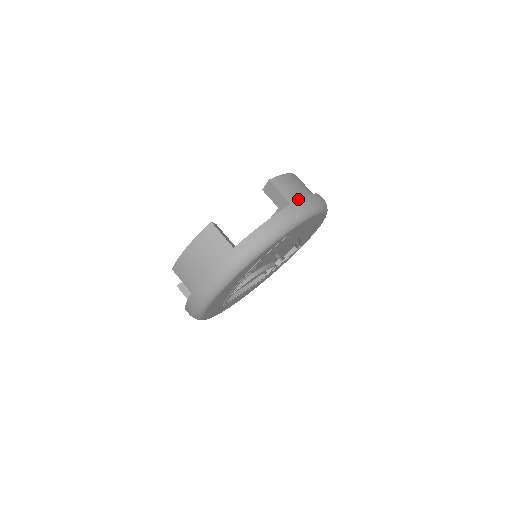
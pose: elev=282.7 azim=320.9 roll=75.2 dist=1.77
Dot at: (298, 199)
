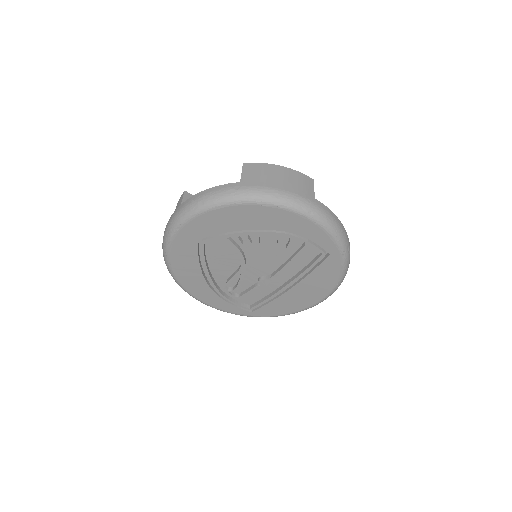
Dot at: occluded
